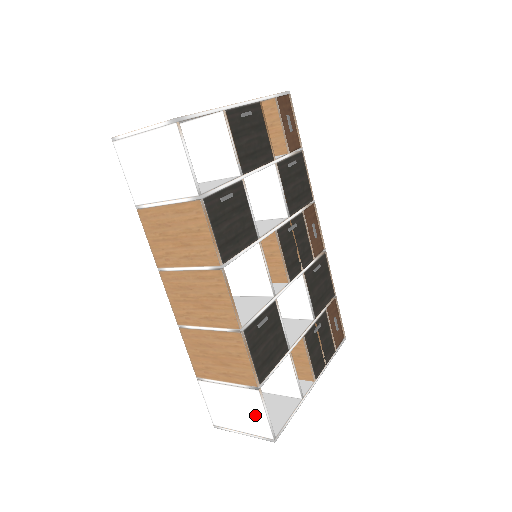
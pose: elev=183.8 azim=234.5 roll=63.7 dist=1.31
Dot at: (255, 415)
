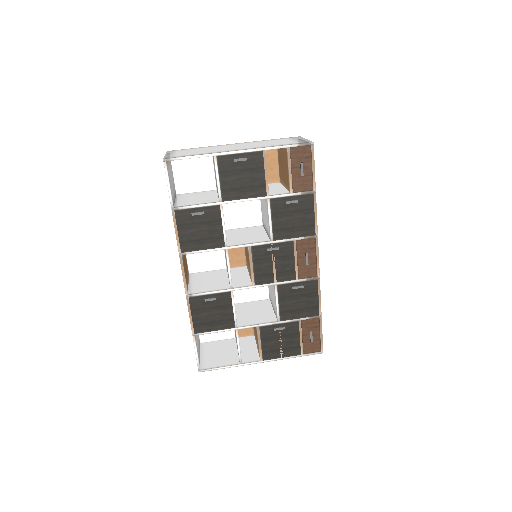
Dot at: occluded
